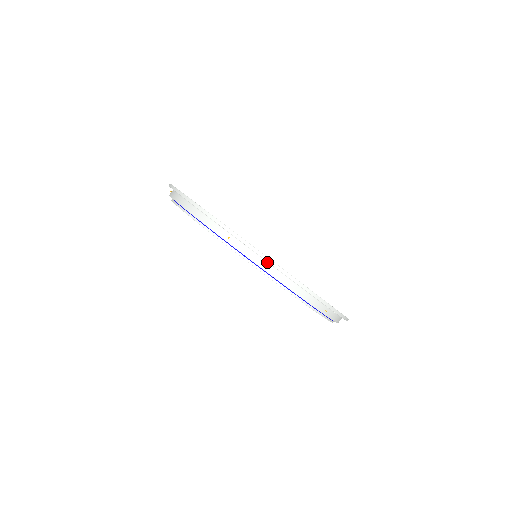
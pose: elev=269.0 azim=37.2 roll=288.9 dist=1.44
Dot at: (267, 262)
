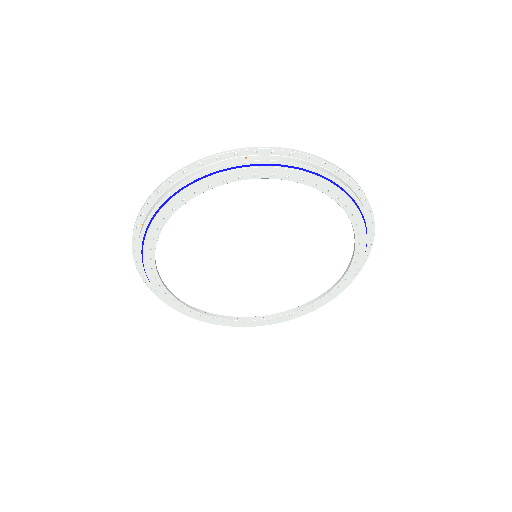
Dot at: (163, 193)
